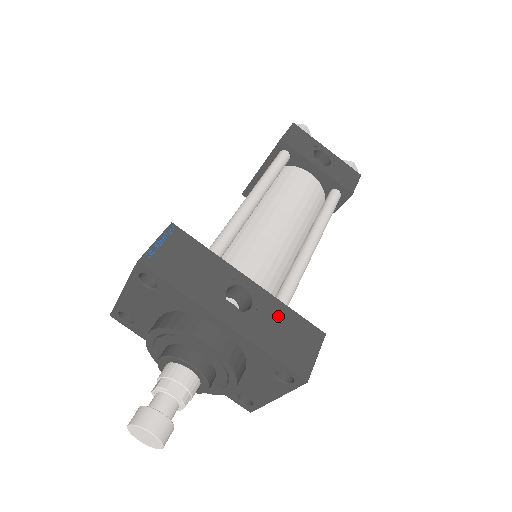
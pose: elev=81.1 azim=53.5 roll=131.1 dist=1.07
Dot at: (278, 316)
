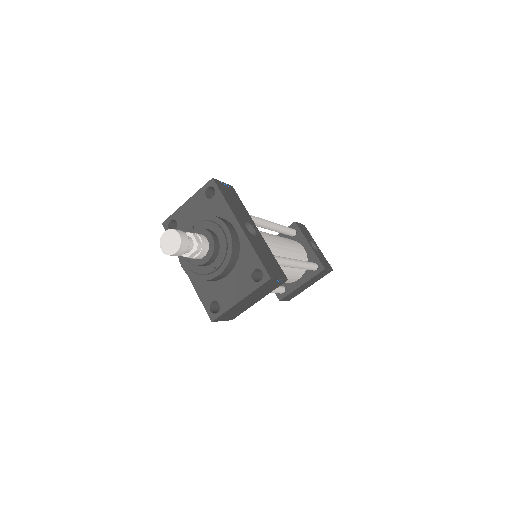
Dot at: (267, 251)
